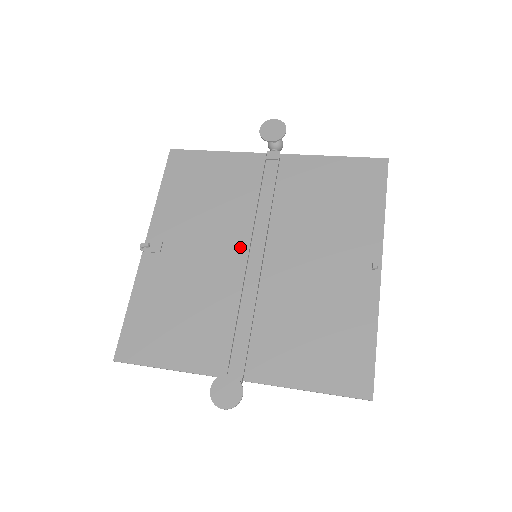
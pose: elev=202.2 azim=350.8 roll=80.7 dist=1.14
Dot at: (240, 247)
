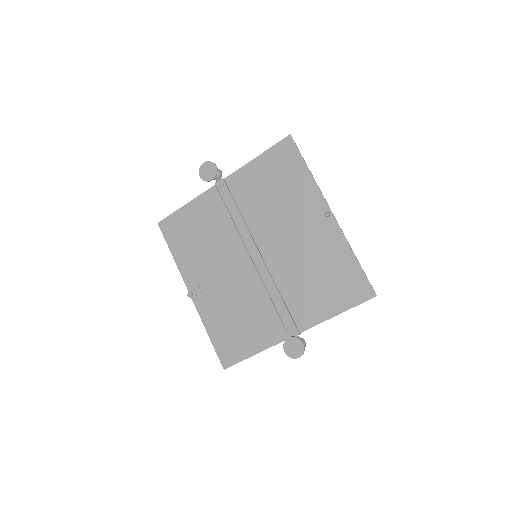
Dot at: (243, 257)
